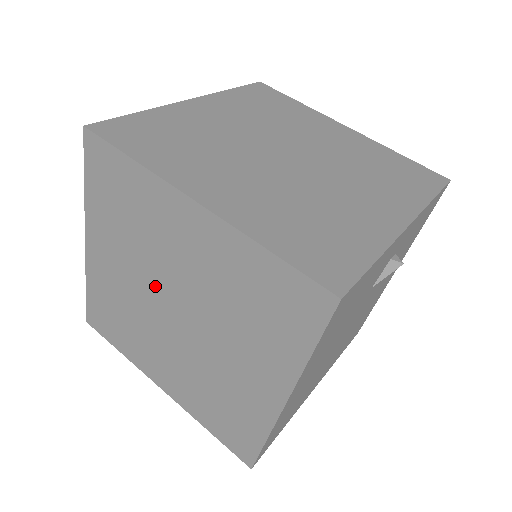
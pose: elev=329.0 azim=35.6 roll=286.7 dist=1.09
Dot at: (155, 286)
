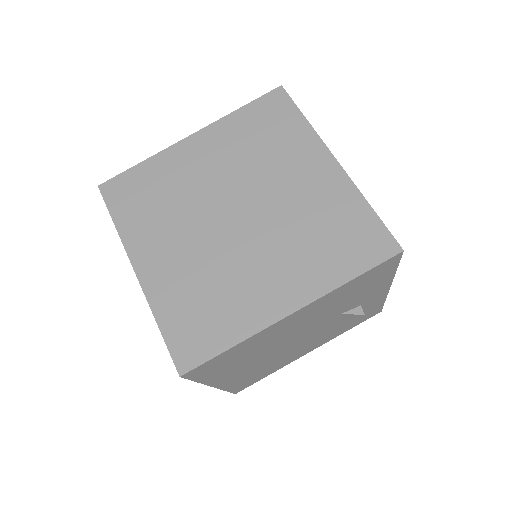
Dot at: (236, 190)
